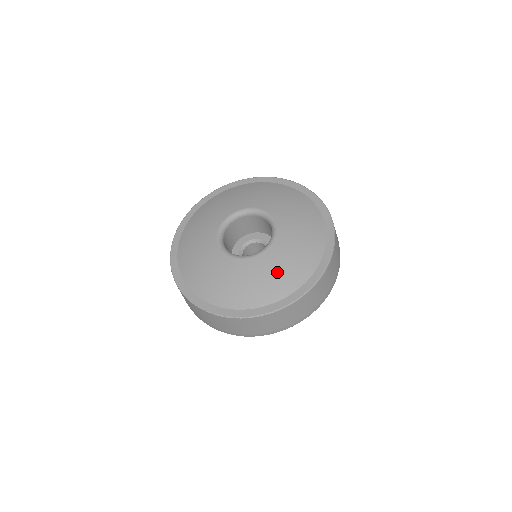
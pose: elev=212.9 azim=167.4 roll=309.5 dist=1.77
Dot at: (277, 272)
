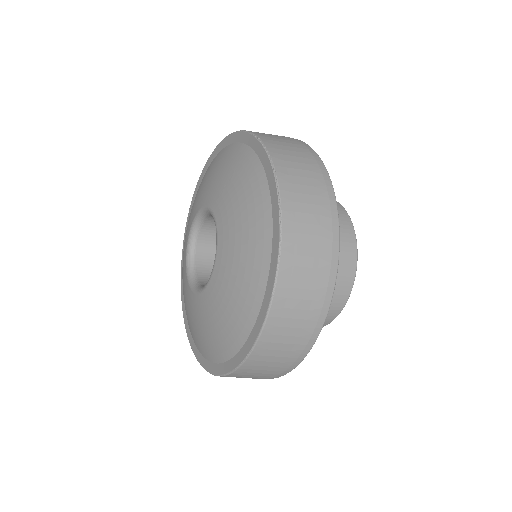
Dot at: (221, 316)
